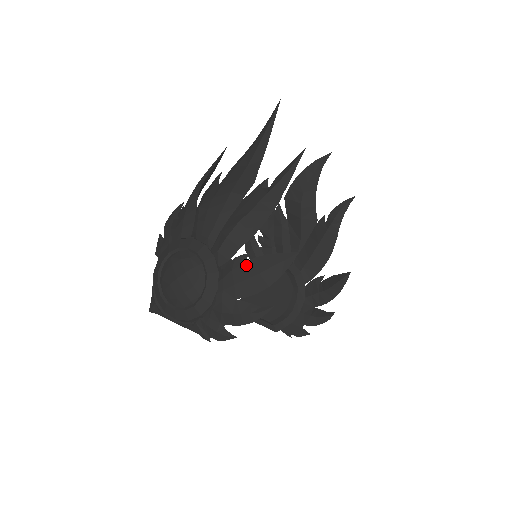
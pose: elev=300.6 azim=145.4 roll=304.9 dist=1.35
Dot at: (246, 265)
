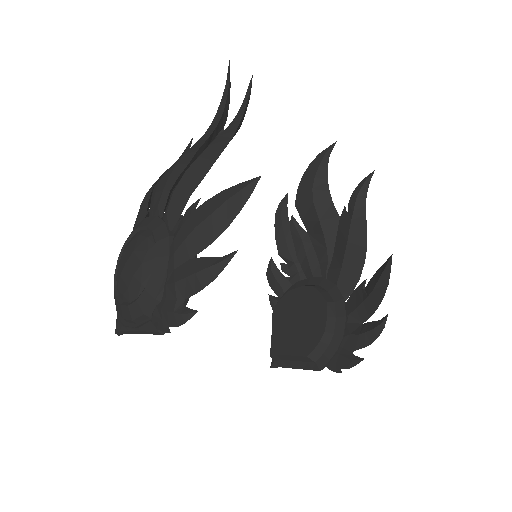
Dot at: (197, 212)
